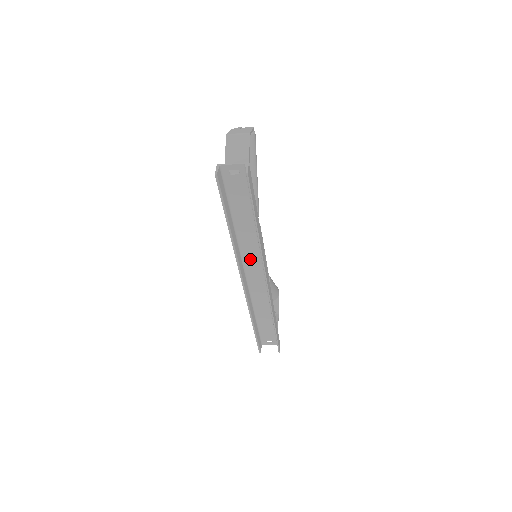
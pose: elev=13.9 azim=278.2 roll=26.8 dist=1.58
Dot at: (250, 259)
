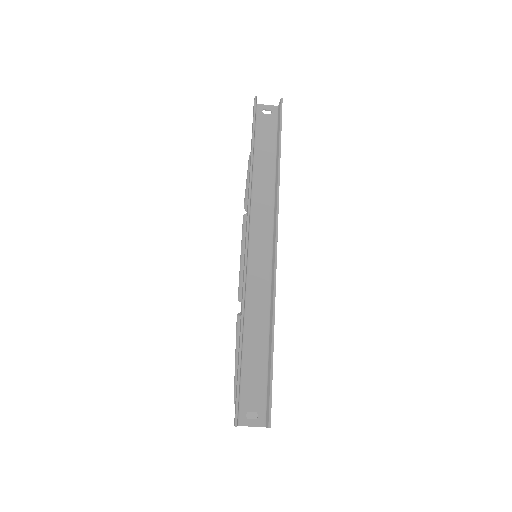
Dot at: (259, 217)
